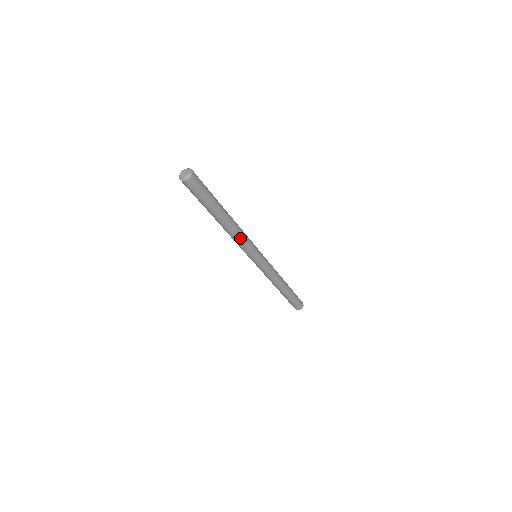
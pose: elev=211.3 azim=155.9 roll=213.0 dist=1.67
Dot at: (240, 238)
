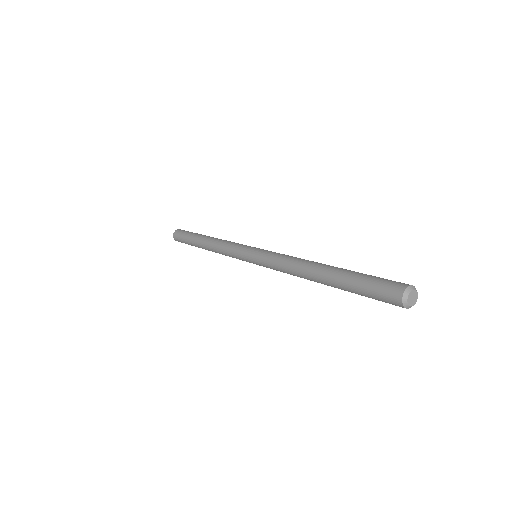
Dot at: occluded
